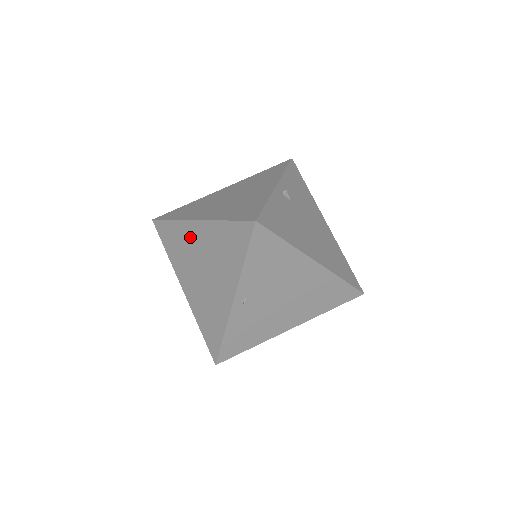
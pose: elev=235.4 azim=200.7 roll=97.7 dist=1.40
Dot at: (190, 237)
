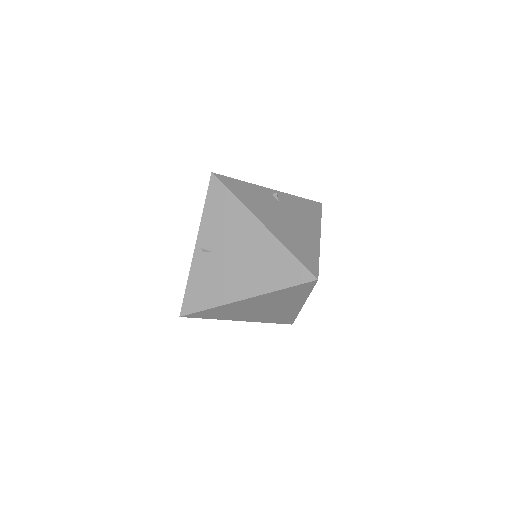
Dot at: occluded
